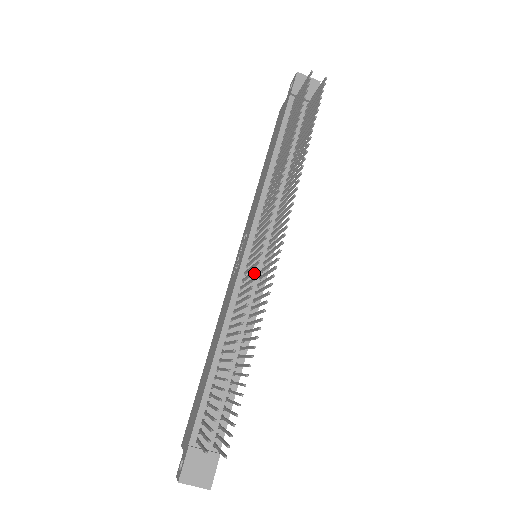
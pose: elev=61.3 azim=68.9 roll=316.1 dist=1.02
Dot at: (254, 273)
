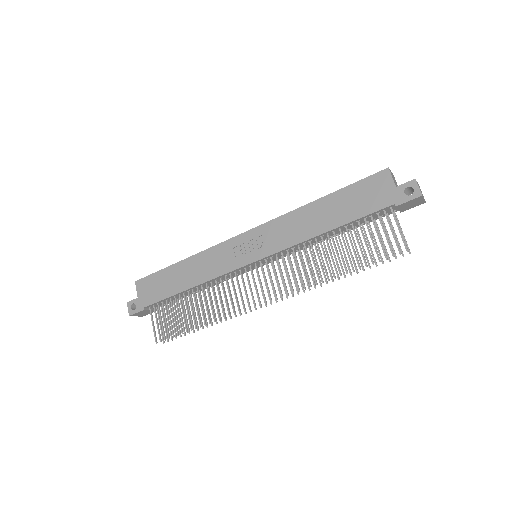
Dot at: (243, 303)
